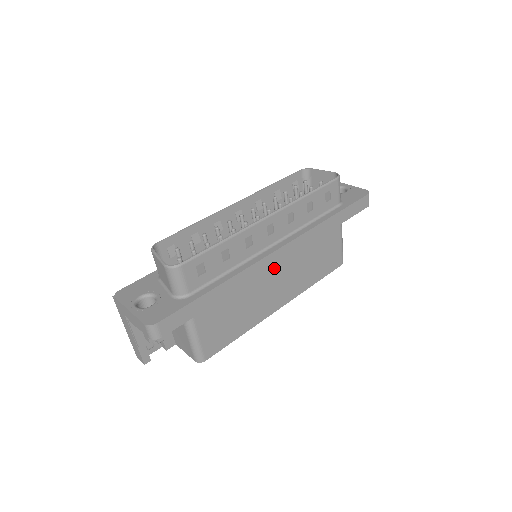
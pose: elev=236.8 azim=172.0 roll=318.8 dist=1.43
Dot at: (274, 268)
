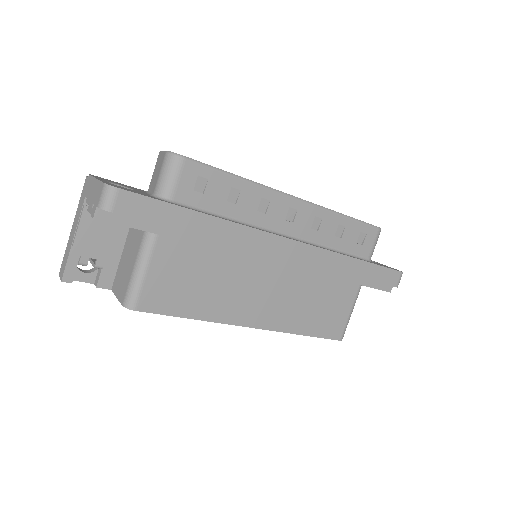
Dot at: (271, 267)
